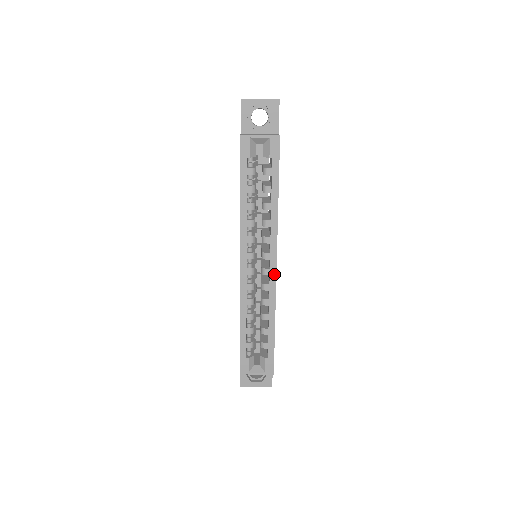
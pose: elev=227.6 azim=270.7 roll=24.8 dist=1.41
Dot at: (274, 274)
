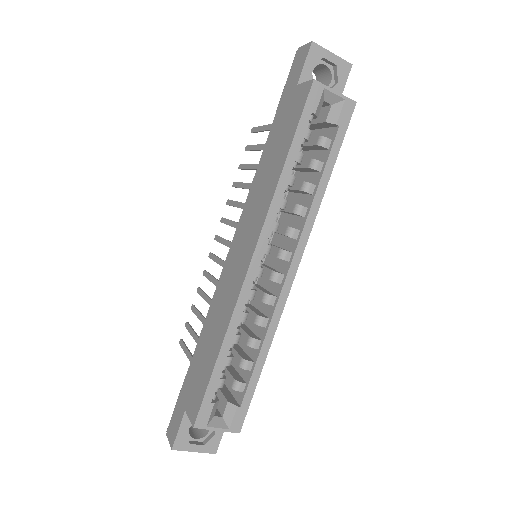
Dot at: (290, 283)
